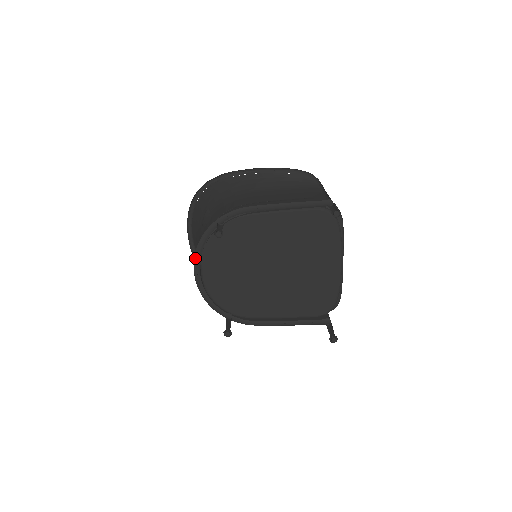
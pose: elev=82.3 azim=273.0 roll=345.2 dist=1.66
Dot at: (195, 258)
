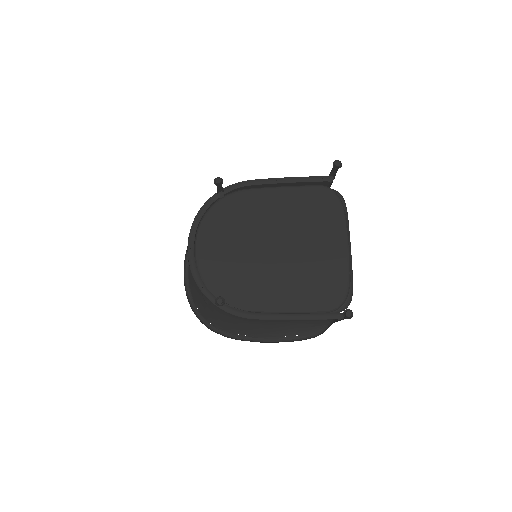
Dot at: (190, 232)
